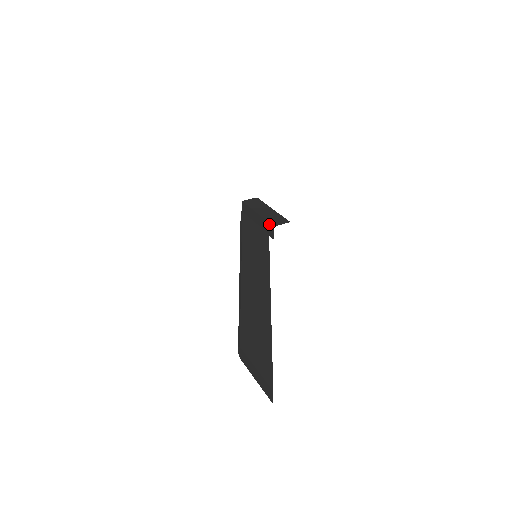
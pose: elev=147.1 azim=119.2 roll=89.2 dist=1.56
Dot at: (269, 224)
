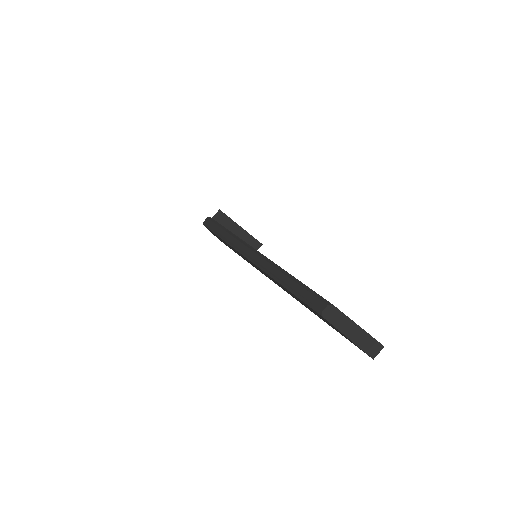
Dot at: (256, 240)
